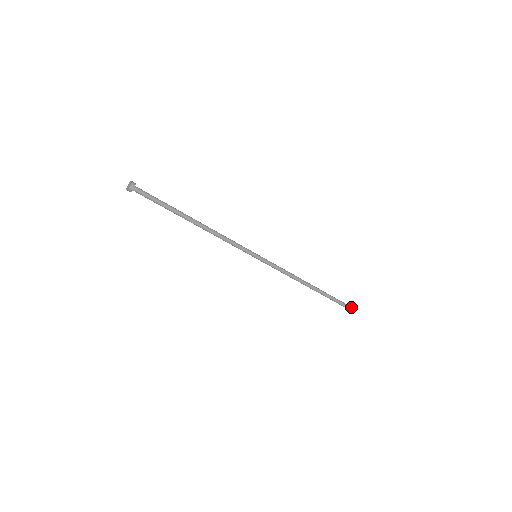
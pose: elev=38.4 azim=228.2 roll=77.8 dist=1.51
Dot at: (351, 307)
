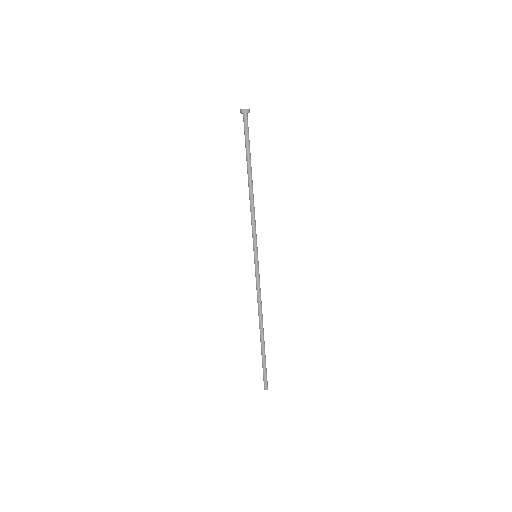
Dot at: (267, 385)
